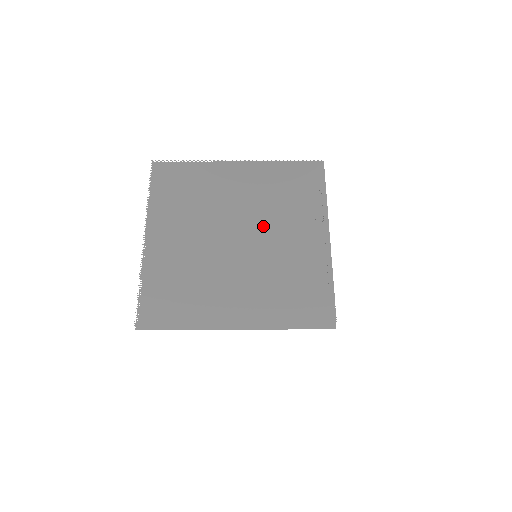
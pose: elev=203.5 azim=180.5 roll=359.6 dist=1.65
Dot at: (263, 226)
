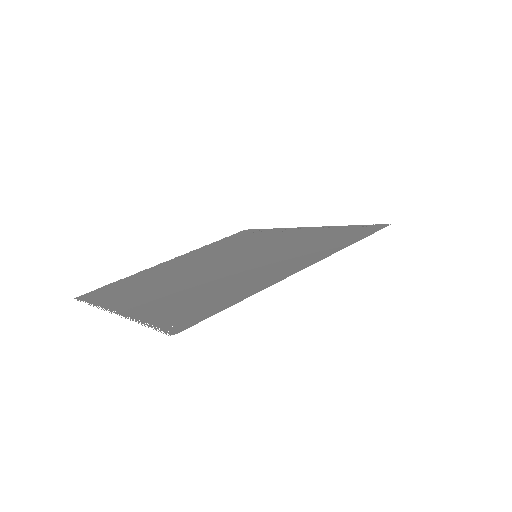
Dot at: (239, 252)
